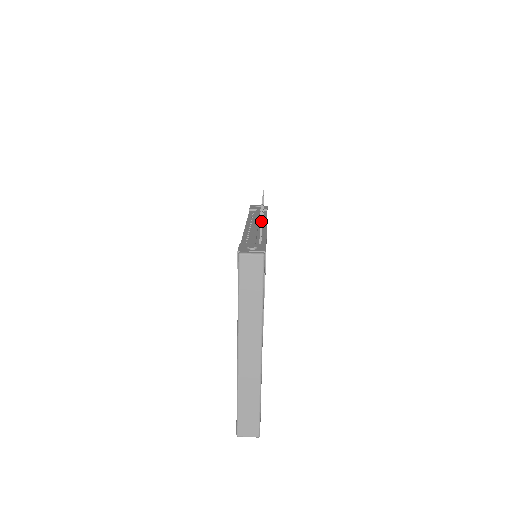
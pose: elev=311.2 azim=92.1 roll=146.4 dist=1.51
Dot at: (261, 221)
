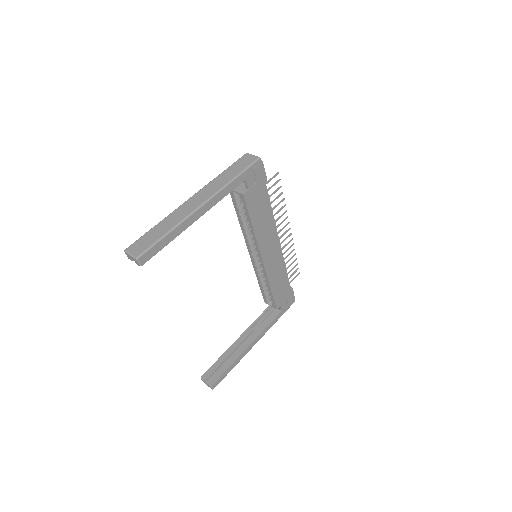
Dot at: (276, 175)
